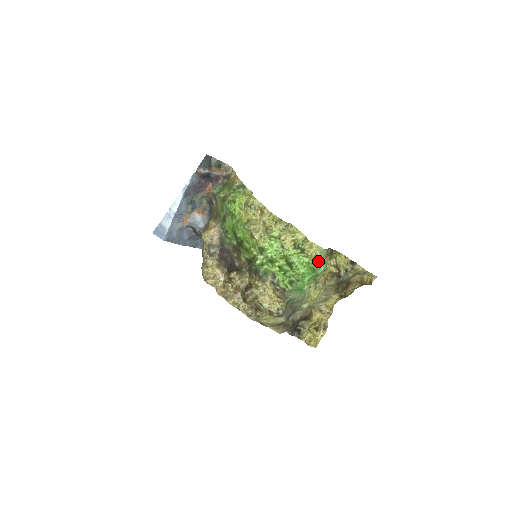
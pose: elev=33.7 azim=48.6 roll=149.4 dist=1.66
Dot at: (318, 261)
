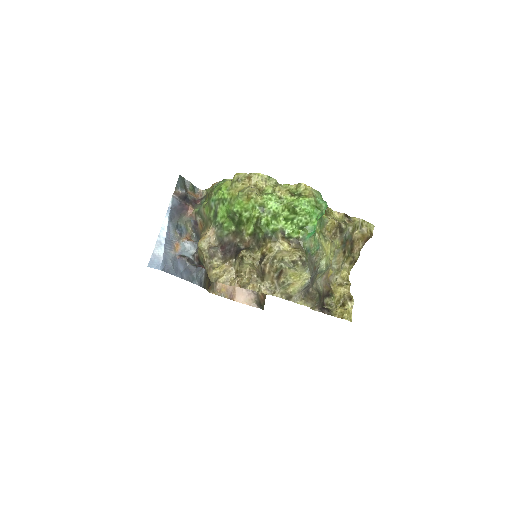
Dot at: (317, 199)
